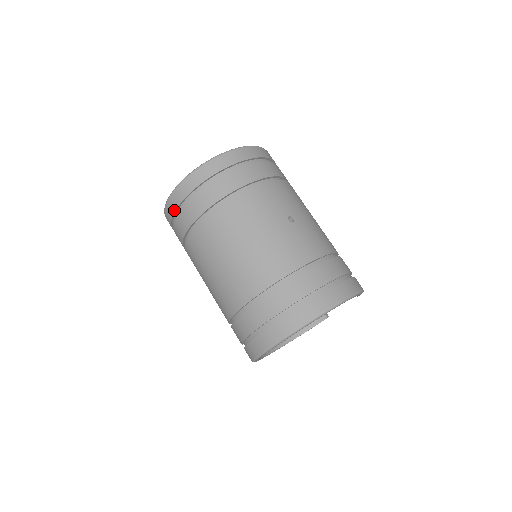
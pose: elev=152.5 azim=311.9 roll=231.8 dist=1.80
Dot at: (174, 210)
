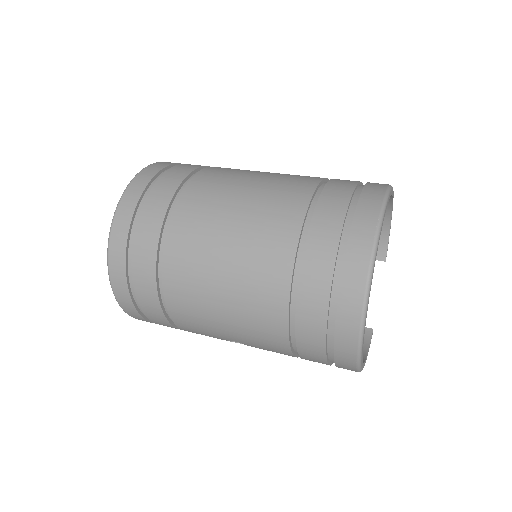
Dot at: (133, 208)
